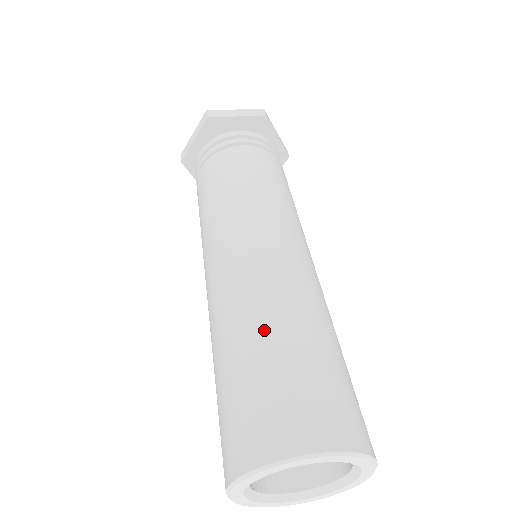
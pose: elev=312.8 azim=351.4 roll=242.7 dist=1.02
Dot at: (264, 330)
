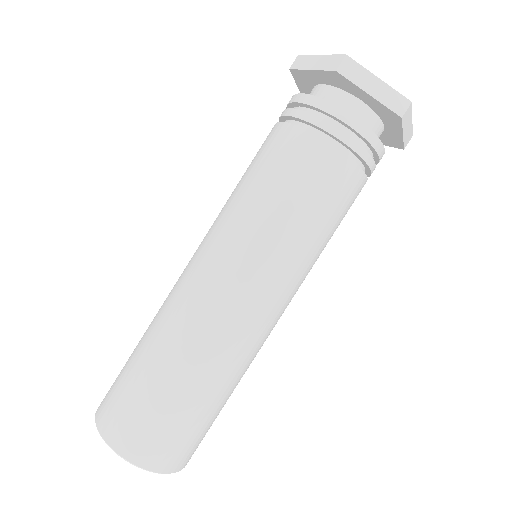
Dot at: (144, 337)
